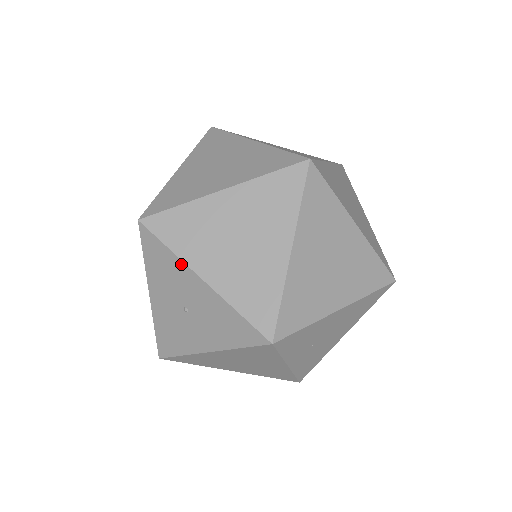
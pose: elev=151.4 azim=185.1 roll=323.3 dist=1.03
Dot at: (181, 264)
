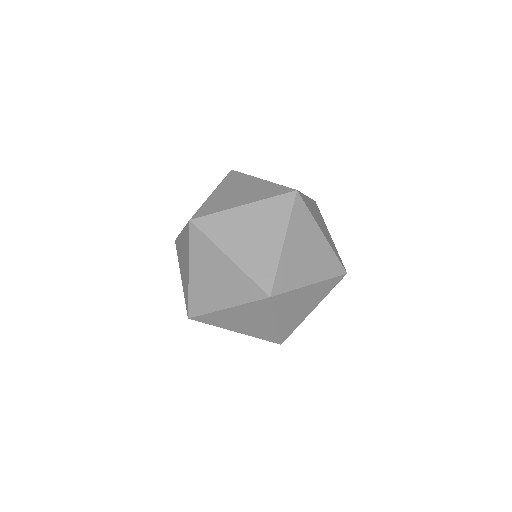
Dot at: (217, 187)
